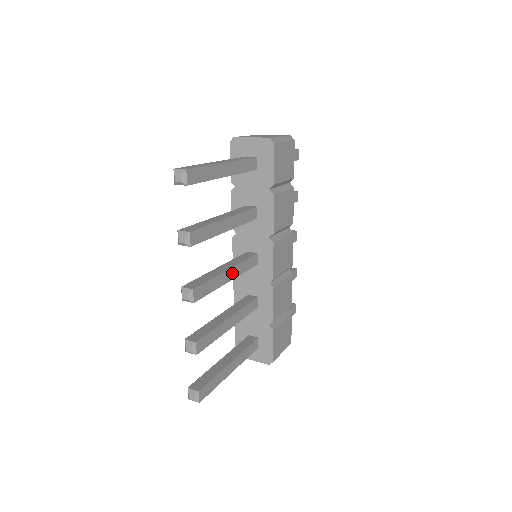
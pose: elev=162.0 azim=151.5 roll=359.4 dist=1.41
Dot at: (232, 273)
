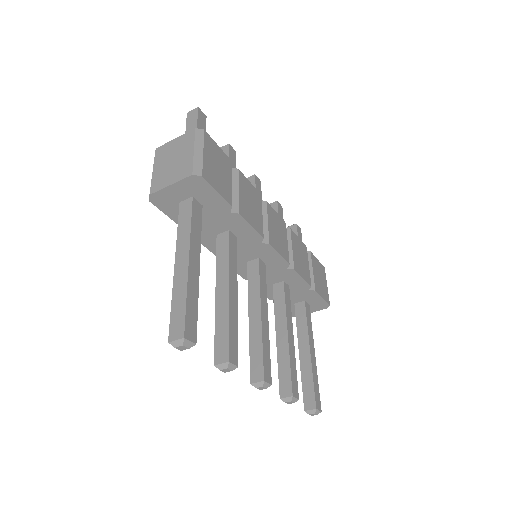
Dot at: (264, 311)
